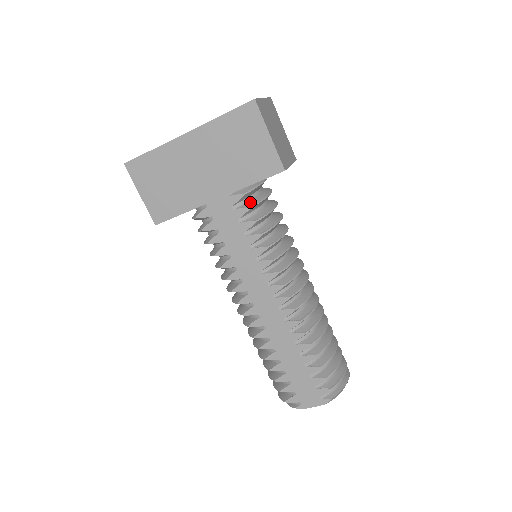
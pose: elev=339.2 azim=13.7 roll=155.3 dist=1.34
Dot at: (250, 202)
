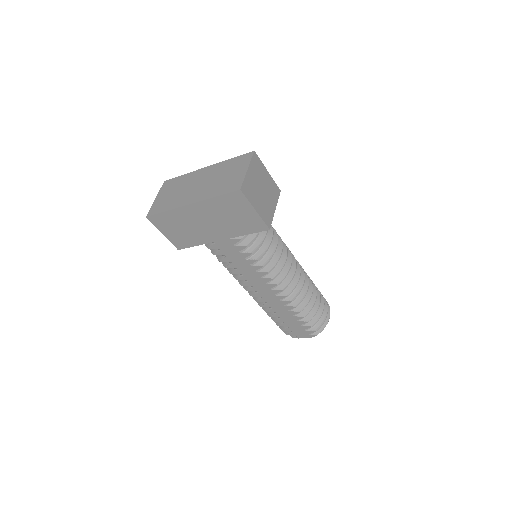
Dot at: (246, 240)
